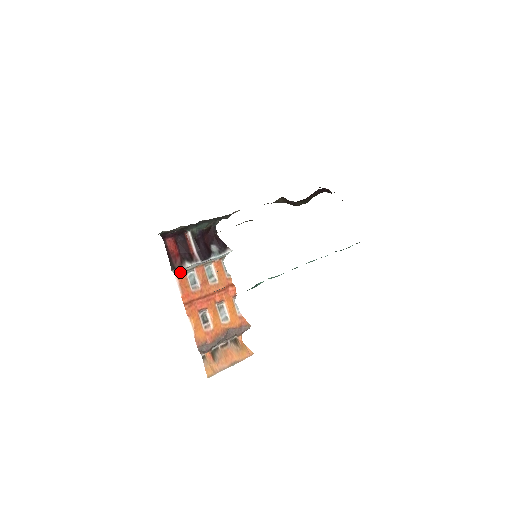
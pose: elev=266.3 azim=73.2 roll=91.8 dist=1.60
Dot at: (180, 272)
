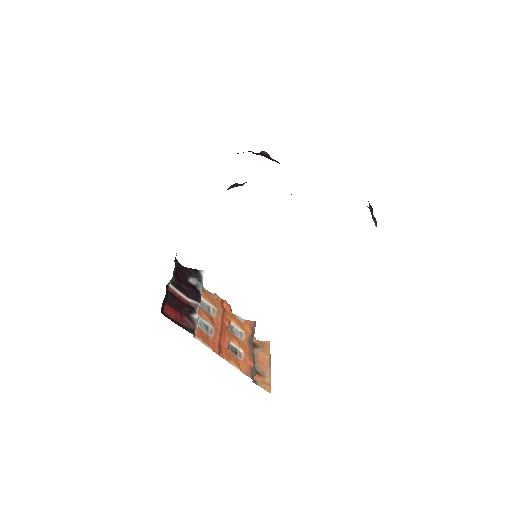
Dot at: occluded
